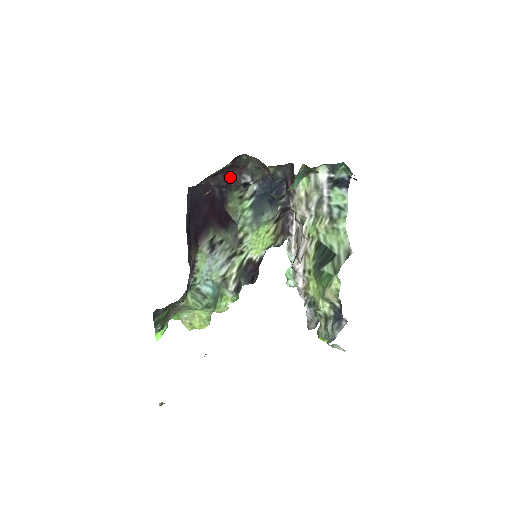
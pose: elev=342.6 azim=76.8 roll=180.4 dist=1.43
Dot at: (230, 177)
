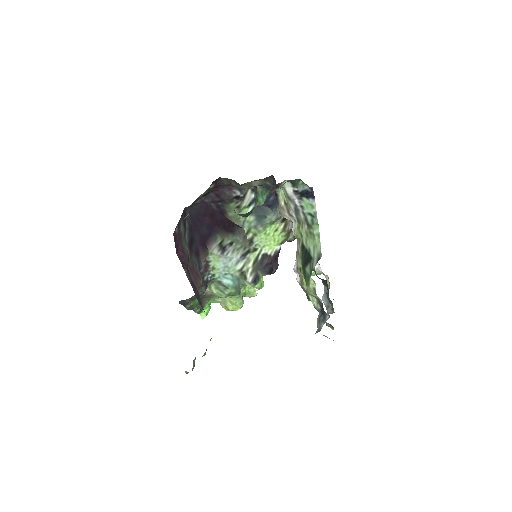
Dot at: (221, 193)
